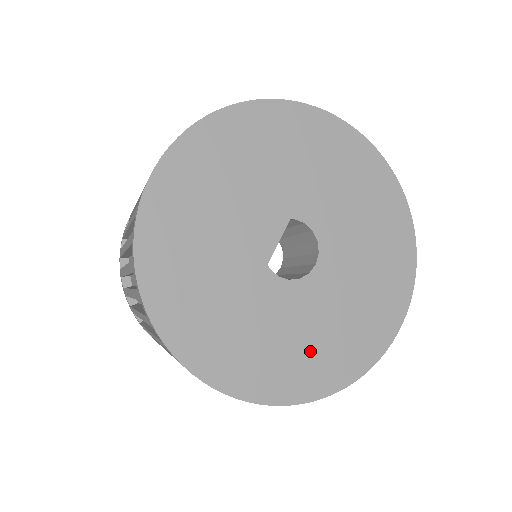
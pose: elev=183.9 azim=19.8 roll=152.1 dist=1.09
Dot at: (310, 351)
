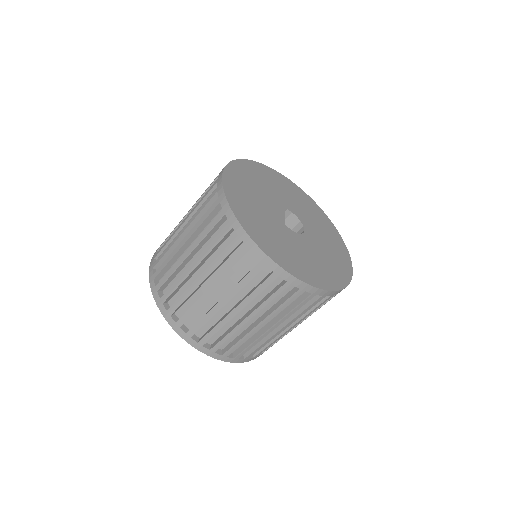
Dot at: (319, 267)
